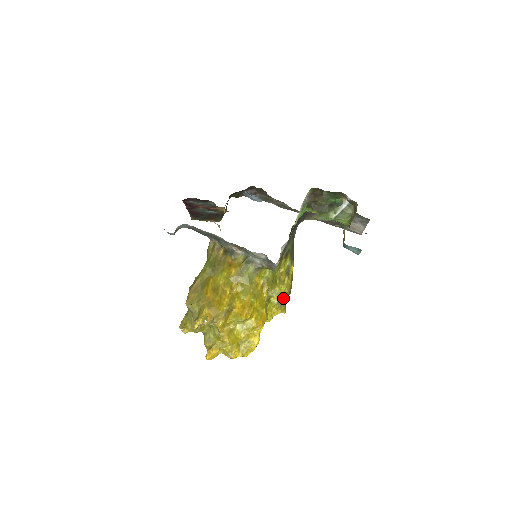
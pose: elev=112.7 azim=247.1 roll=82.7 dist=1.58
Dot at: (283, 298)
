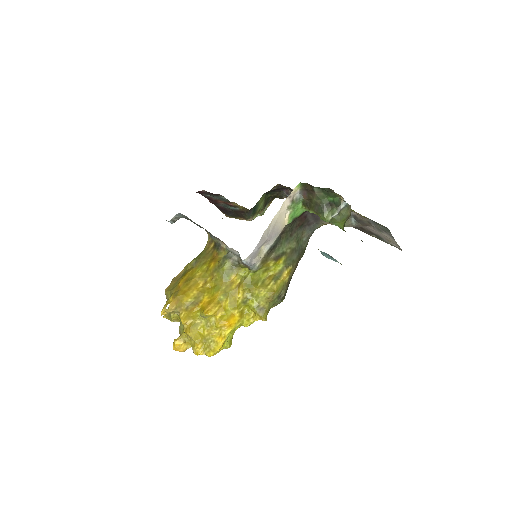
Dot at: (263, 303)
